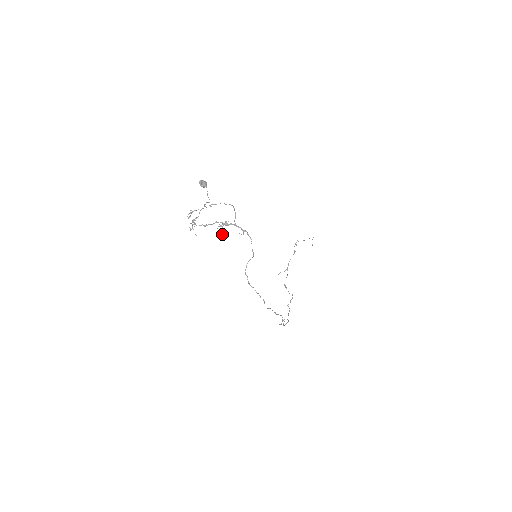
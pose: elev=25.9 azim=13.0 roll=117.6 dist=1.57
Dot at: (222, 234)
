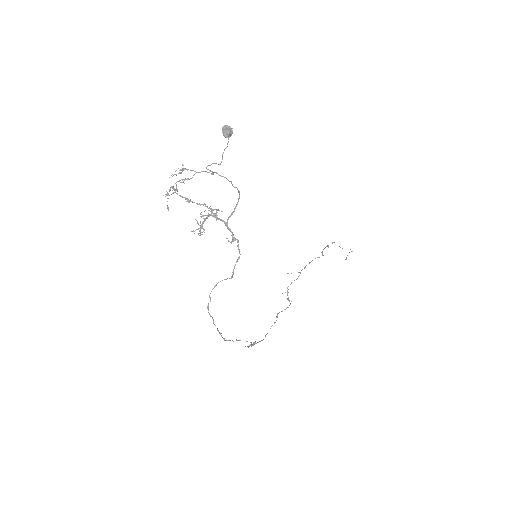
Dot at: occluded
